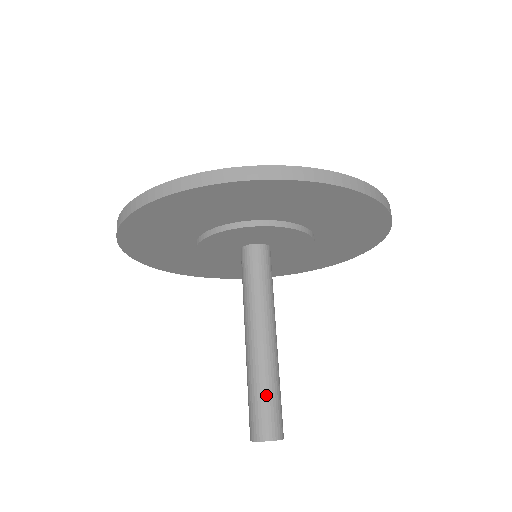
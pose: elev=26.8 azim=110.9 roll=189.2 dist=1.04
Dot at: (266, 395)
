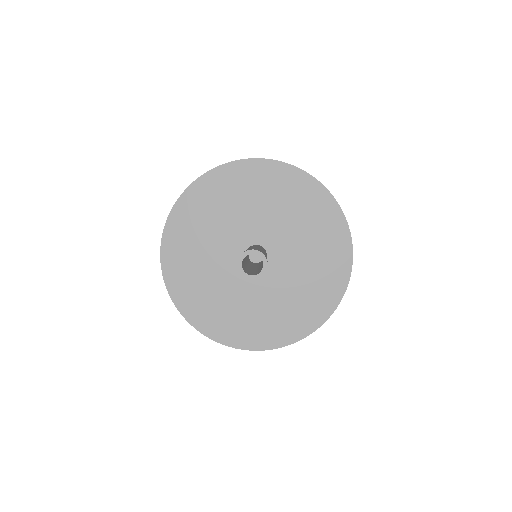
Dot at: (256, 248)
